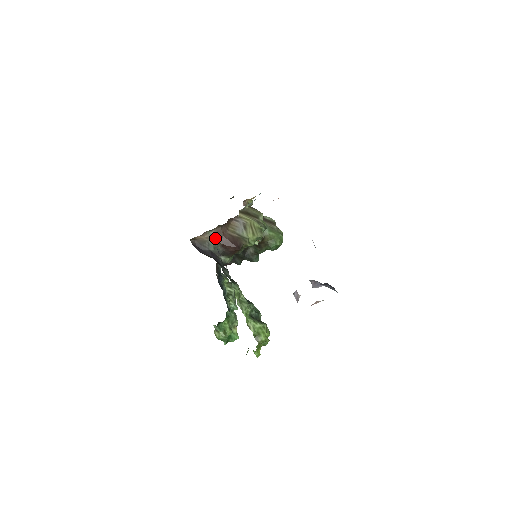
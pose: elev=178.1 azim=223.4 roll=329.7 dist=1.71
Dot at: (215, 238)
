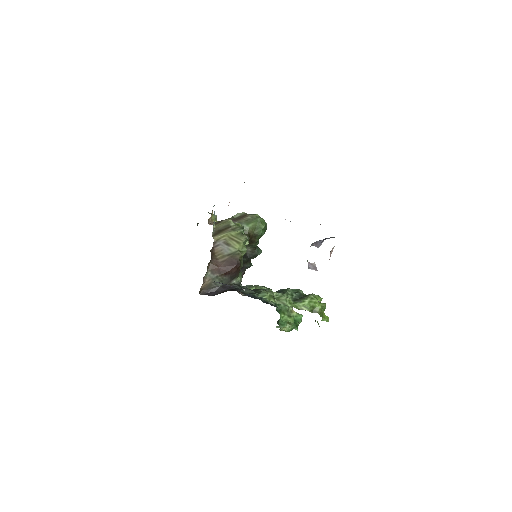
Dot at: (215, 275)
